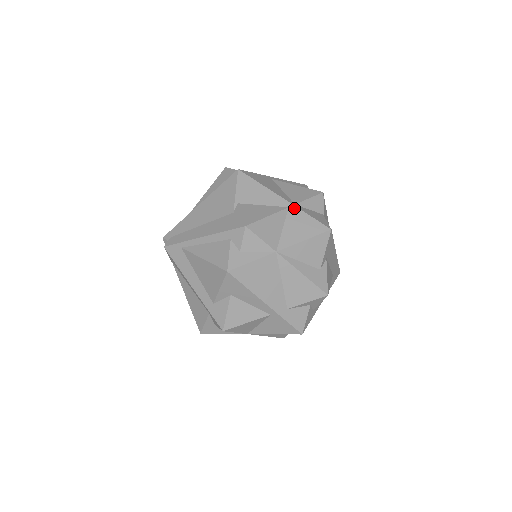
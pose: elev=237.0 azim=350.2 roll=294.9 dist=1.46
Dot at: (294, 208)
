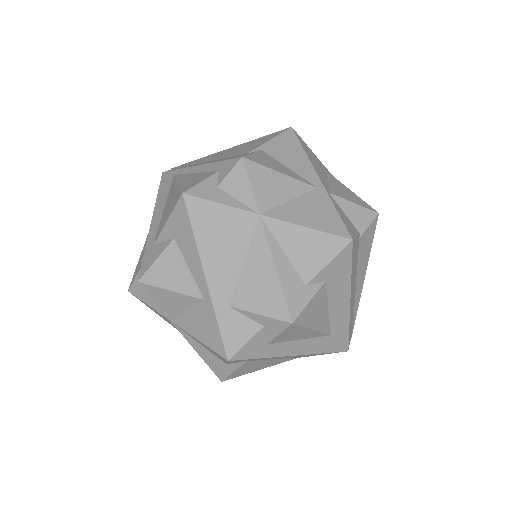
Dot at: (323, 192)
